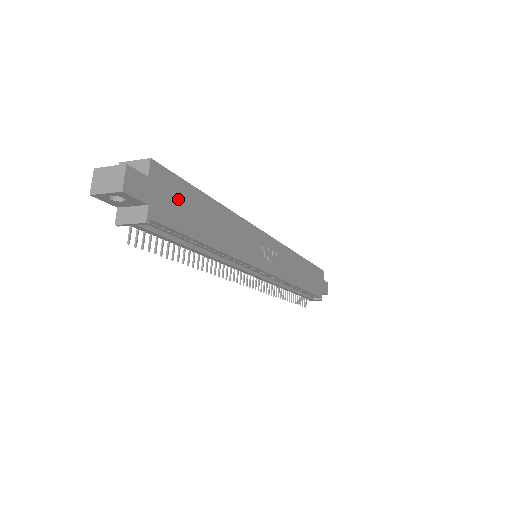
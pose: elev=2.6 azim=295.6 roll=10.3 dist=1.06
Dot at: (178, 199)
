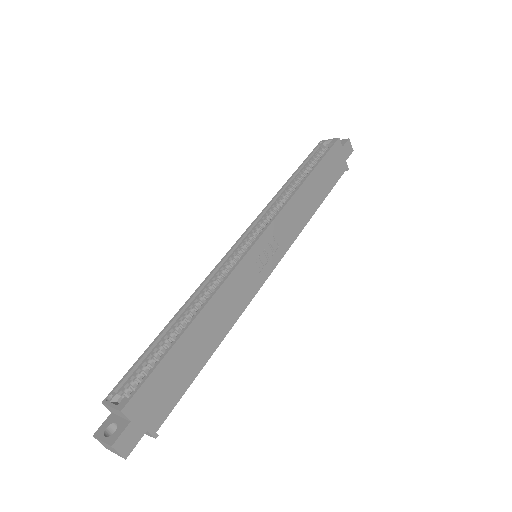
Dot at: (162, 386)
